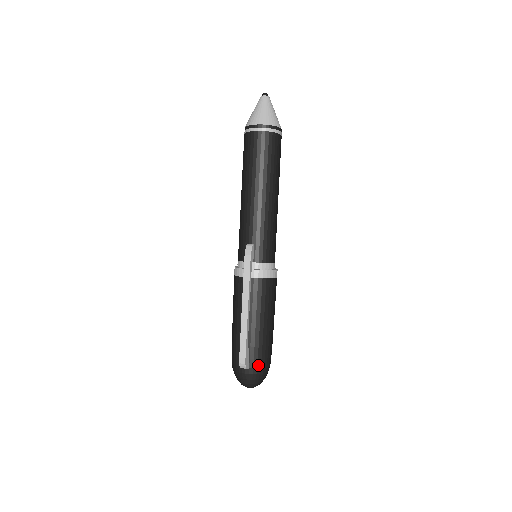
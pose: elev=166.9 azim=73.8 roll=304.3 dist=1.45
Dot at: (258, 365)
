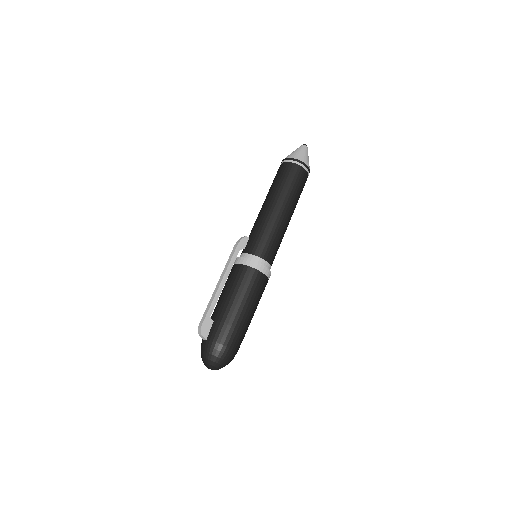
Dot at: (215, 339)
